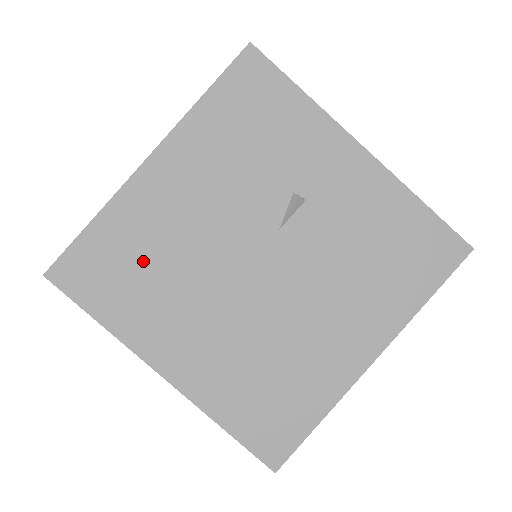
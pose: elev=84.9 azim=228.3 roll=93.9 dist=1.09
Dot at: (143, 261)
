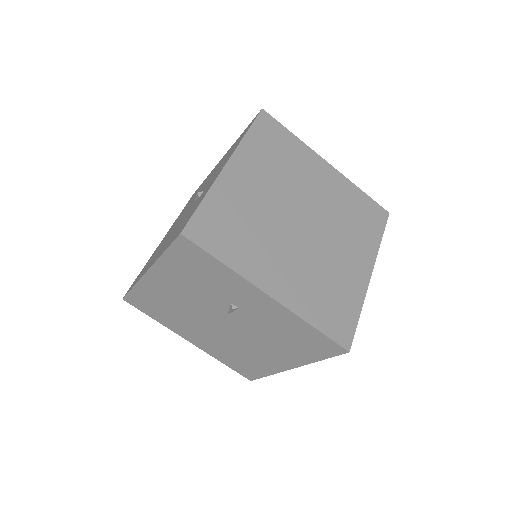
Dot at: (163, 307)
